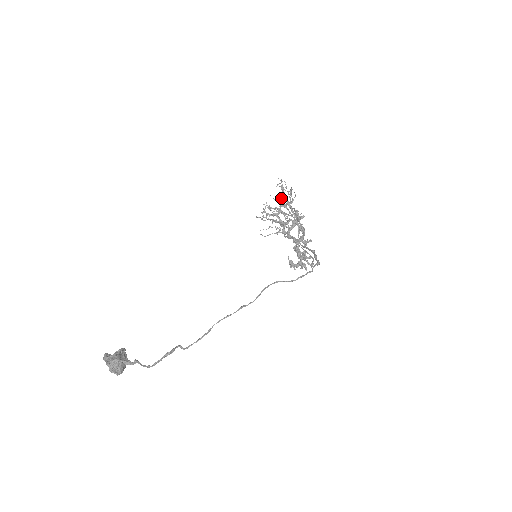
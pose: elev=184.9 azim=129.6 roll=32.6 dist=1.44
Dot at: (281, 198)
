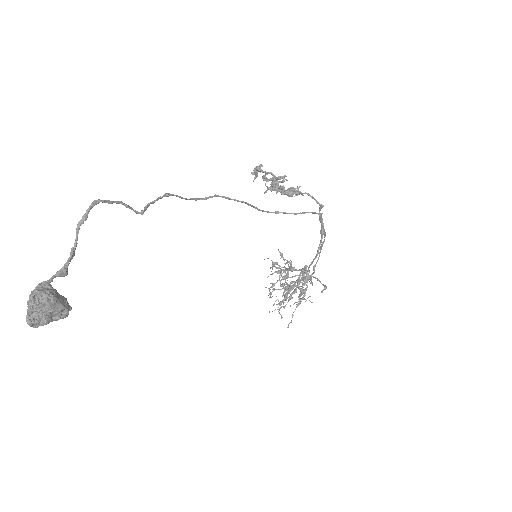
Dot at: occluded
